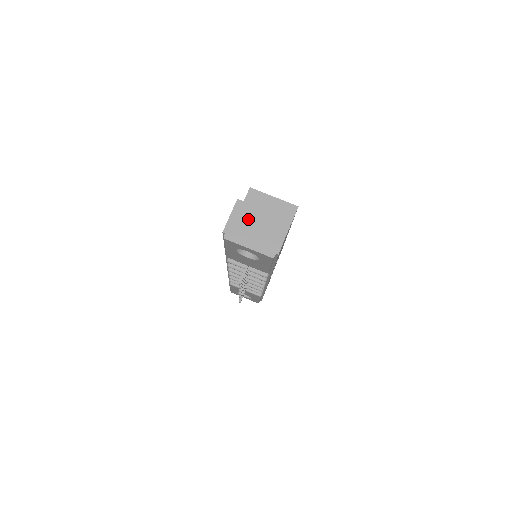
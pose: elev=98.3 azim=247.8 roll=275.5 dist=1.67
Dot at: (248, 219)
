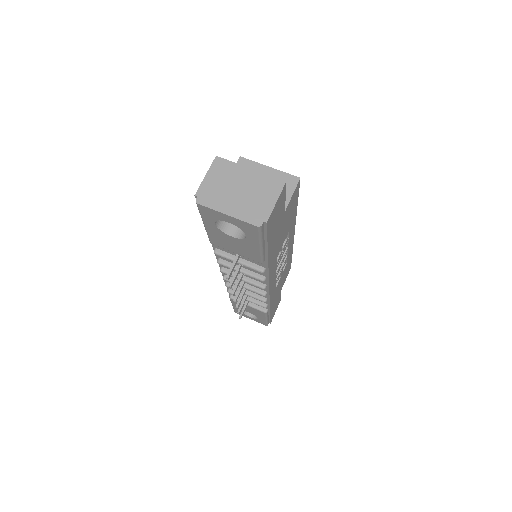
Dot at: (228, 179)
